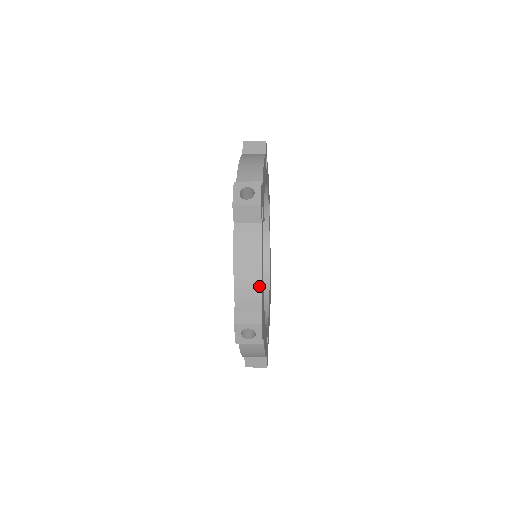
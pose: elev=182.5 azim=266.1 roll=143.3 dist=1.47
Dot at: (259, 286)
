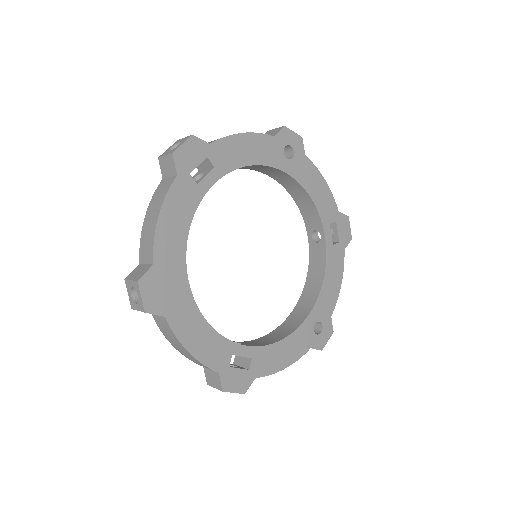
Dot at: (152, 241)
